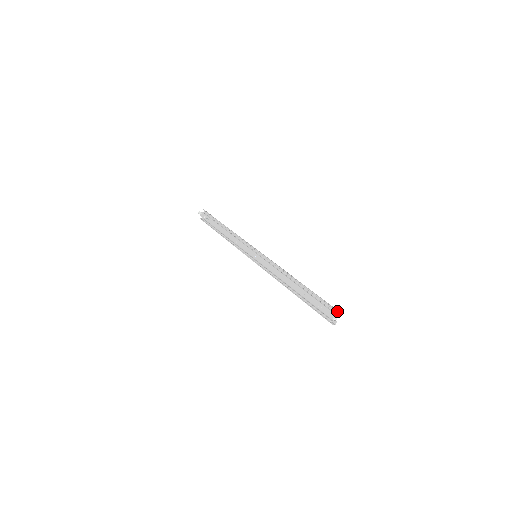
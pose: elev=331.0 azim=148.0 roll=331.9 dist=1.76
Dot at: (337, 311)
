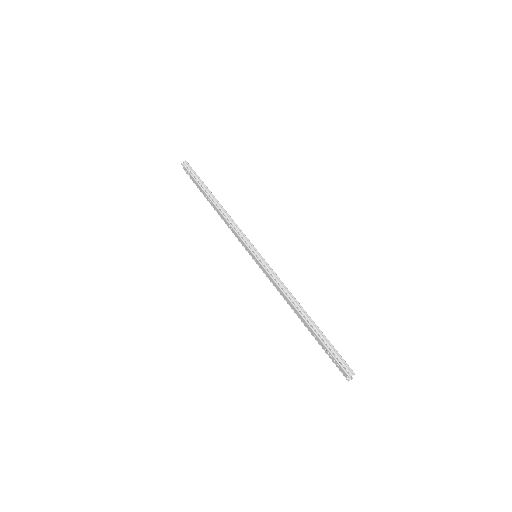
Dot at: (350, 374)
